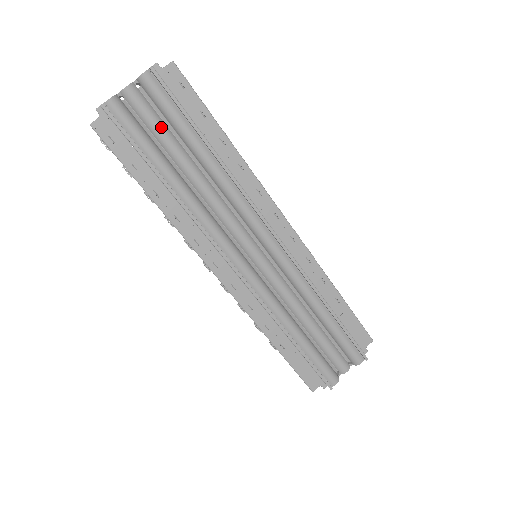
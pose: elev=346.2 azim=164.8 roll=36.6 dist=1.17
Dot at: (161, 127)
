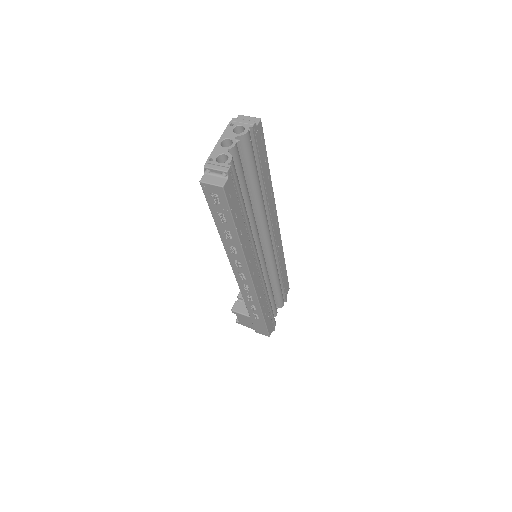
Dot at: occluded
